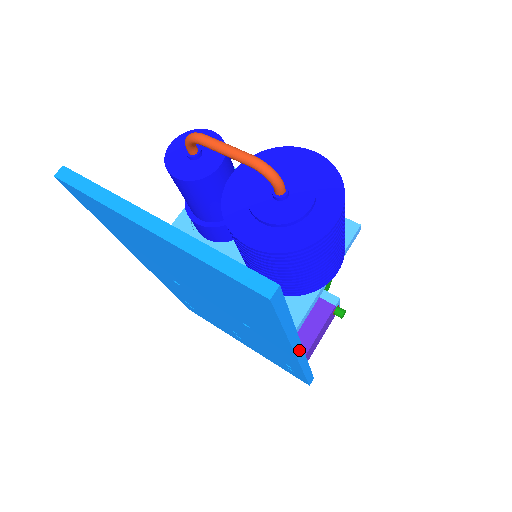
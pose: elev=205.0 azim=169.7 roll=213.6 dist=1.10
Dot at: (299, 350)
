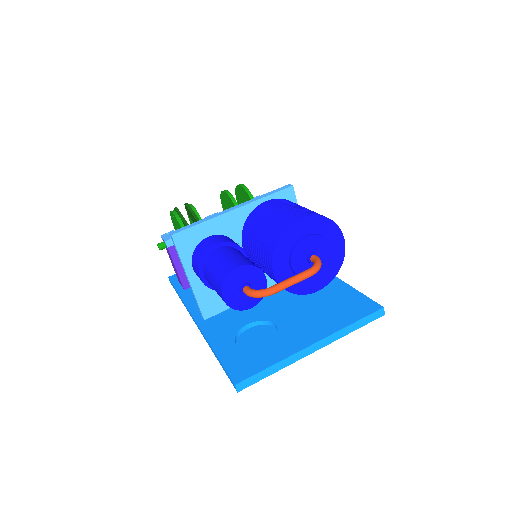
Dot at: occluded
